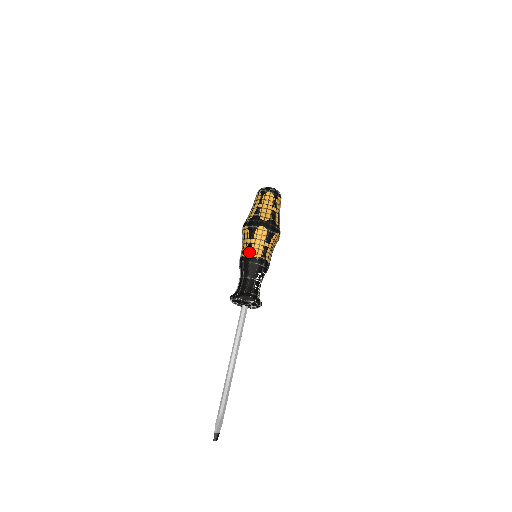
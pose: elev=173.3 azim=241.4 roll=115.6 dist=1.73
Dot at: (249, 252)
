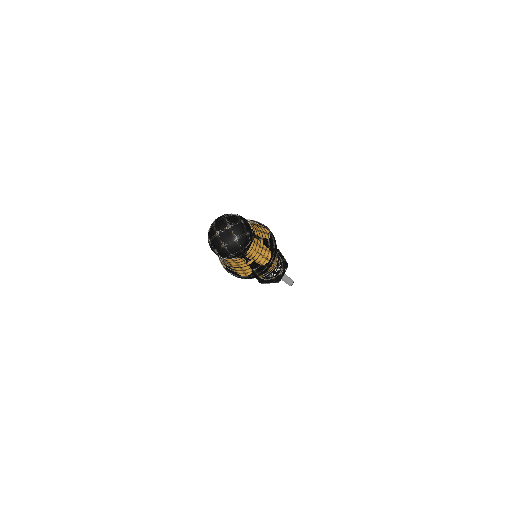
Dot at: occluded
